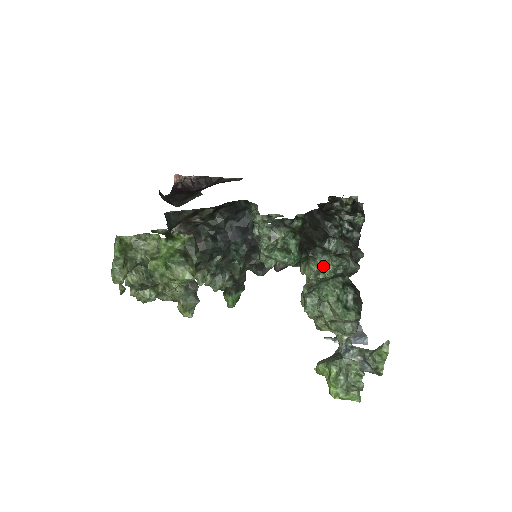
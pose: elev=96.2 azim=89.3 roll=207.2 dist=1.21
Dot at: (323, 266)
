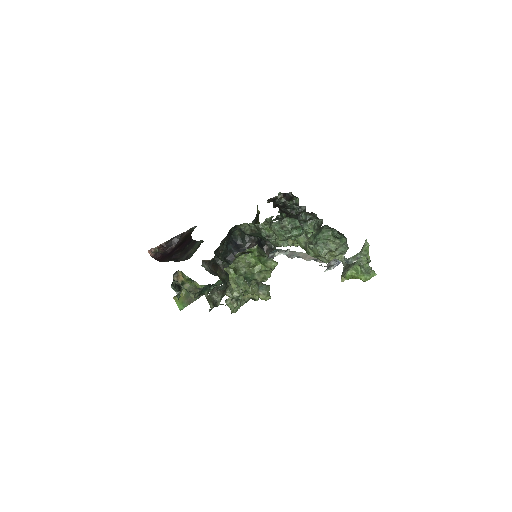
Dot at: (309, 229)
